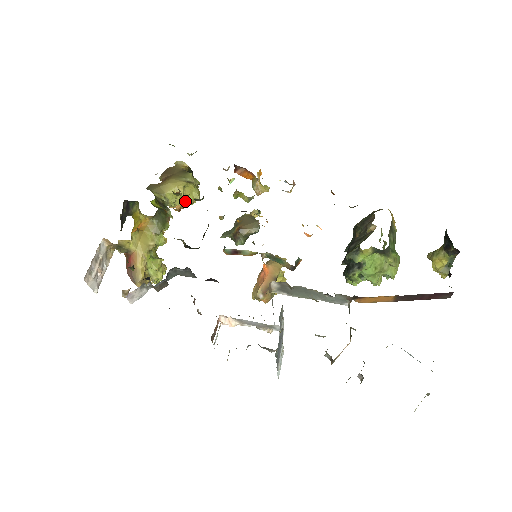
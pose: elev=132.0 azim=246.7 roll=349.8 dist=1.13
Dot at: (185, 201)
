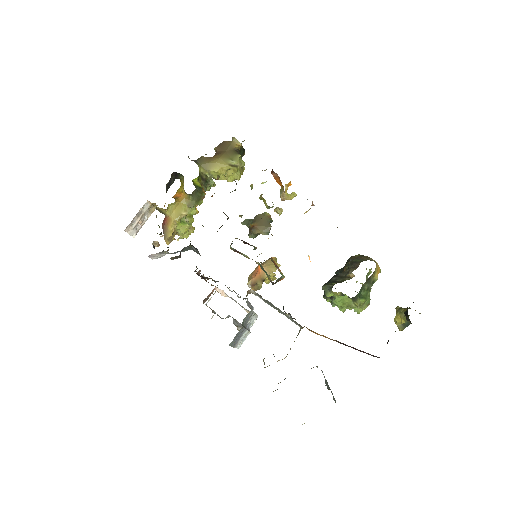
Dot at: (227, 179)
